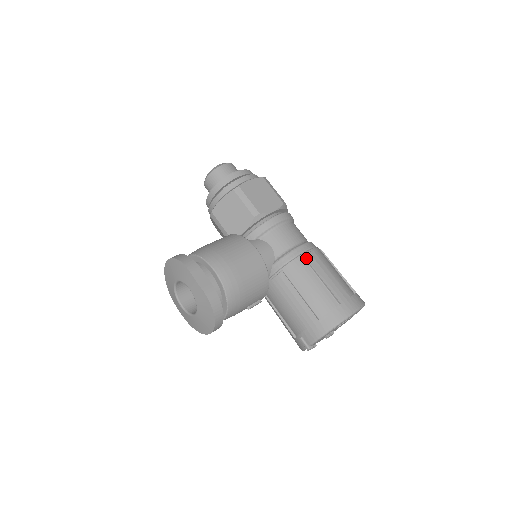
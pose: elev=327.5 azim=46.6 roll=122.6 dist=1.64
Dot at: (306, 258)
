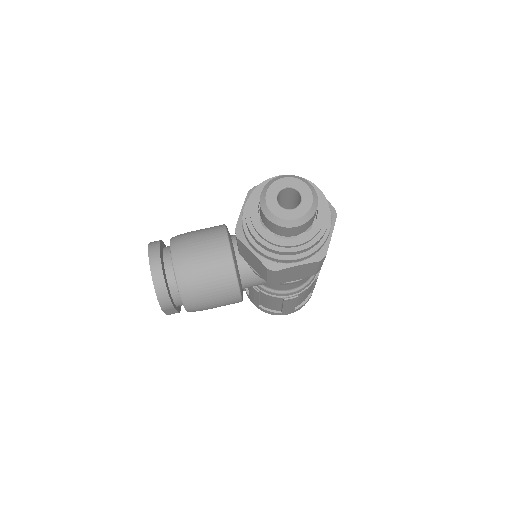
Dot at: (285, 301)
